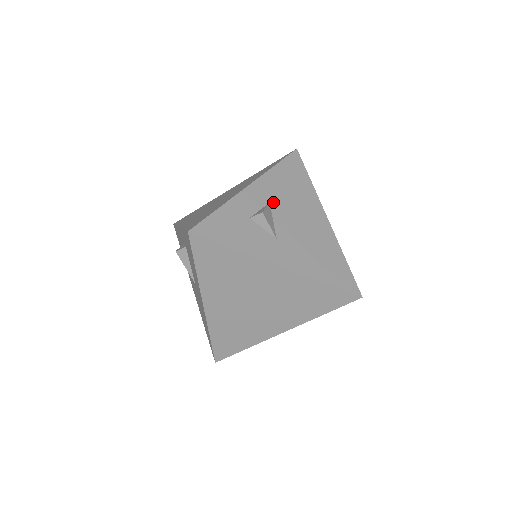
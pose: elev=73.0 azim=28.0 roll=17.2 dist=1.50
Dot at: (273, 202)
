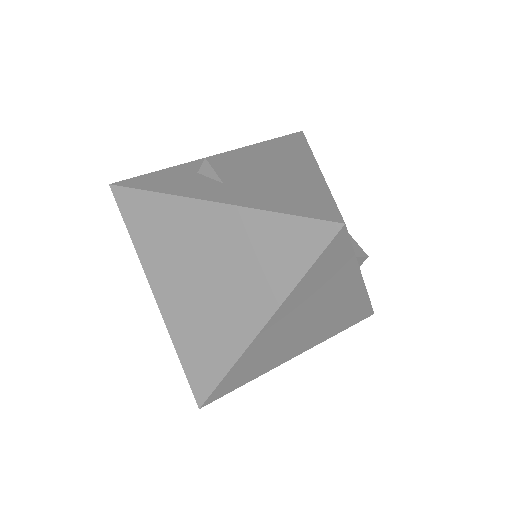
Dot at: (240, 162)
